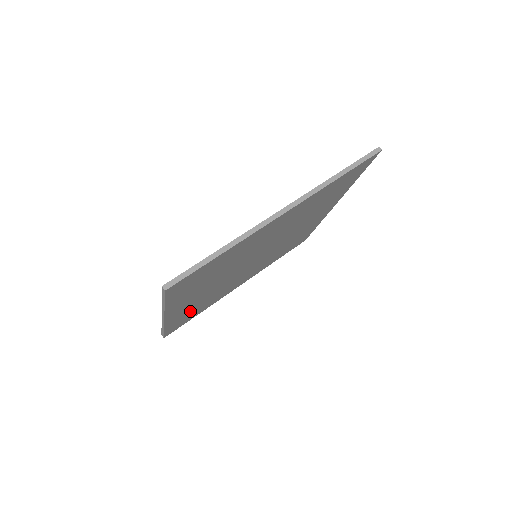
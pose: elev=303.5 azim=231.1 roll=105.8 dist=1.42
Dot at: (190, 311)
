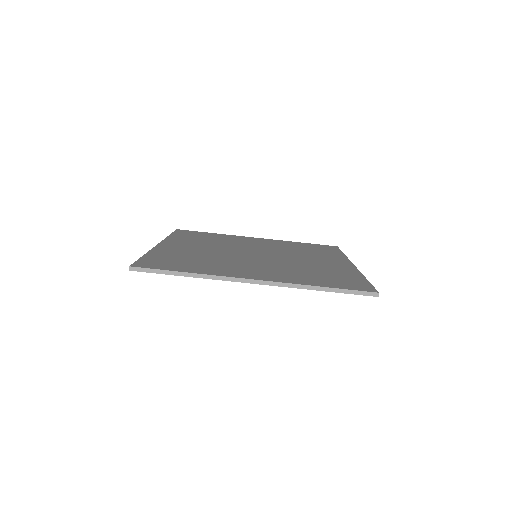
Dot at: occluded
